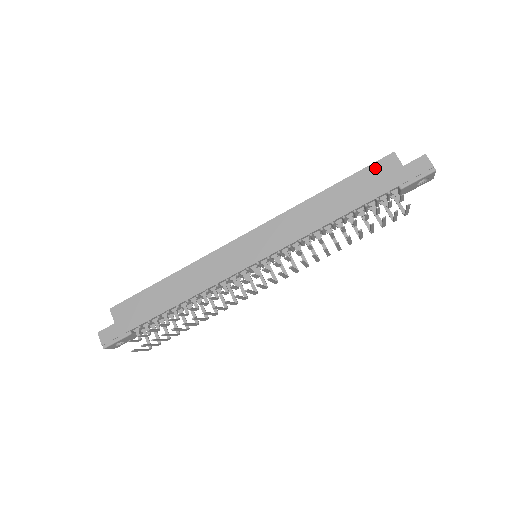
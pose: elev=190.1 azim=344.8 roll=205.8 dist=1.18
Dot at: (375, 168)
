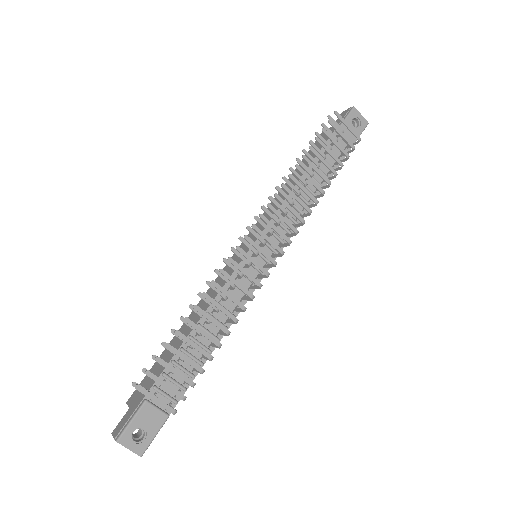
Dot at: occluded
